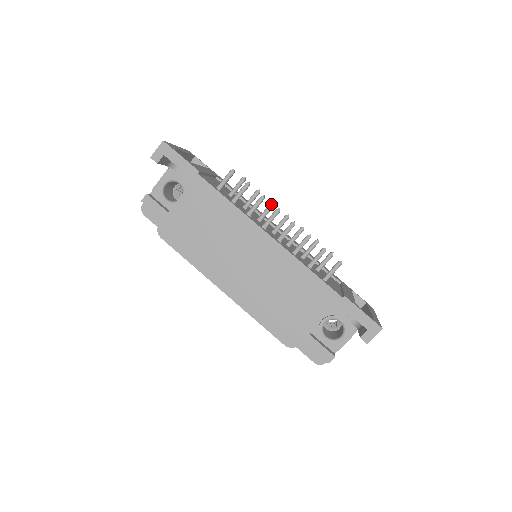
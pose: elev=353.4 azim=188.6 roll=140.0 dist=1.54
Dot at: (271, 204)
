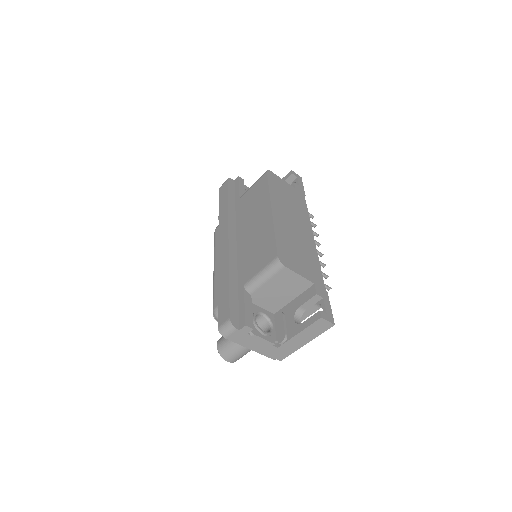
Dot at: occluded
